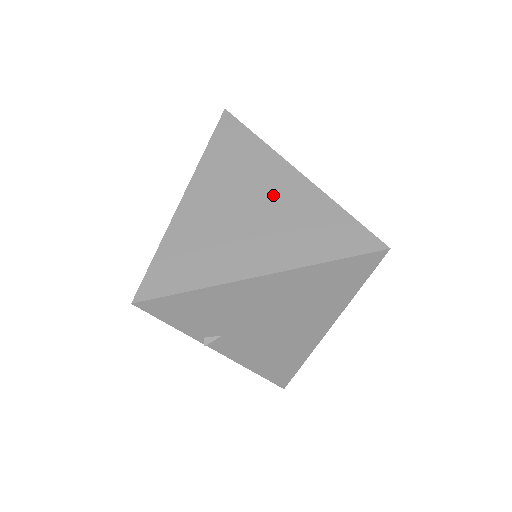
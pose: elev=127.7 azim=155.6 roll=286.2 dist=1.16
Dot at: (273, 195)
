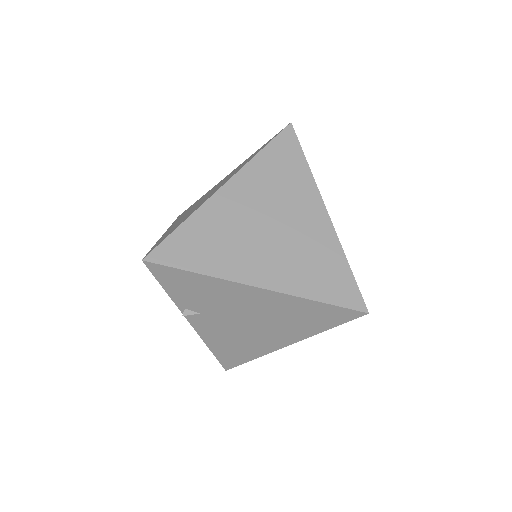
Dot at: (297, 222)
